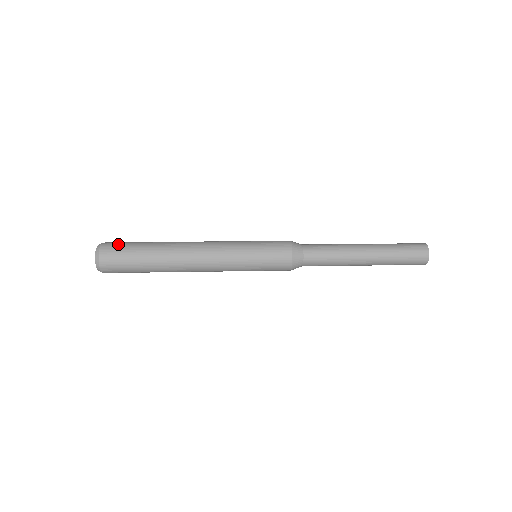
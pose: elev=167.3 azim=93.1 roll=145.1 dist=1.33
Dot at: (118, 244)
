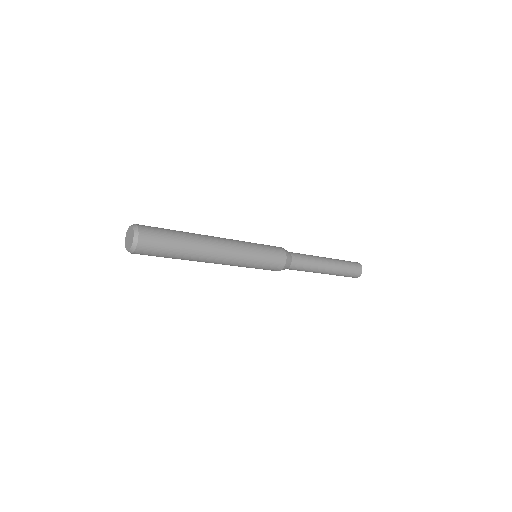
Dot at: occluded
